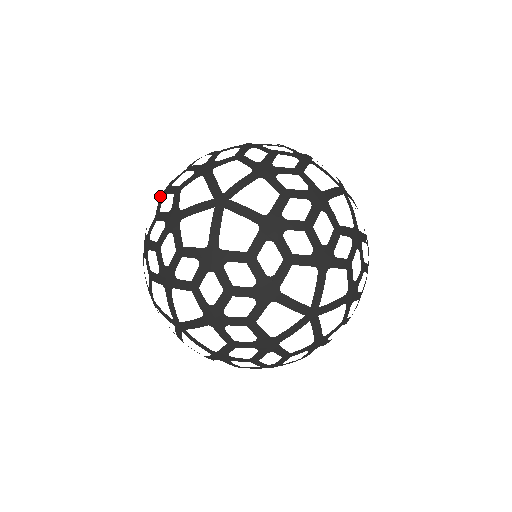
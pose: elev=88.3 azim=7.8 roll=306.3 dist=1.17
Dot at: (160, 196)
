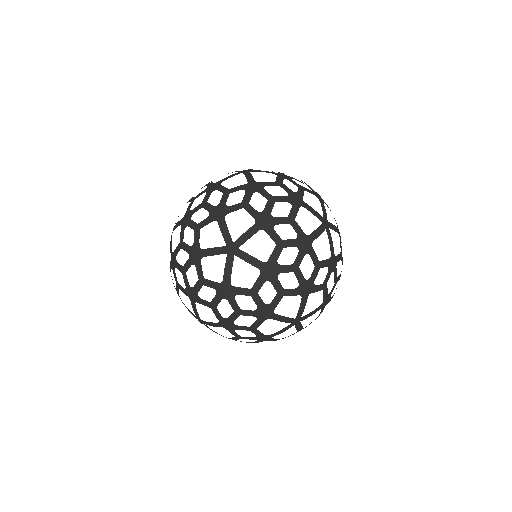
Dot at: occluded
